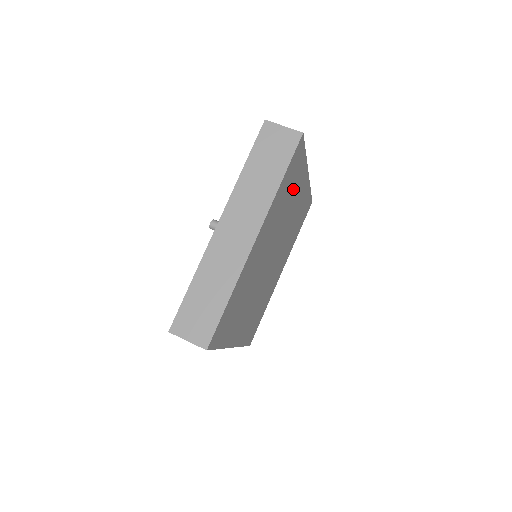
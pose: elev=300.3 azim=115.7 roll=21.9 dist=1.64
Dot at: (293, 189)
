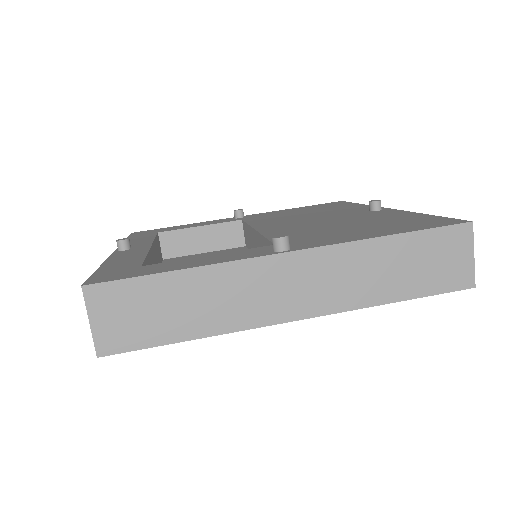
Dot at: occluded
